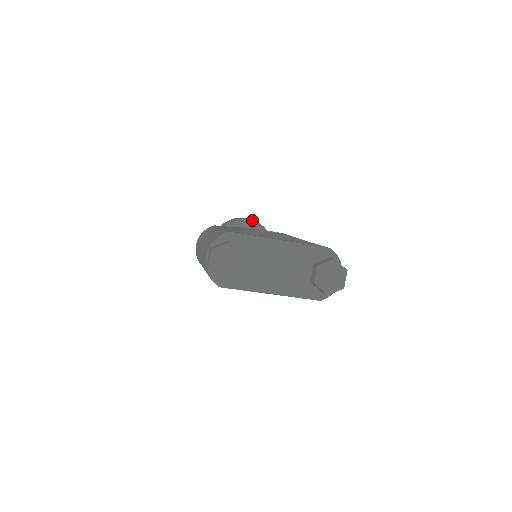
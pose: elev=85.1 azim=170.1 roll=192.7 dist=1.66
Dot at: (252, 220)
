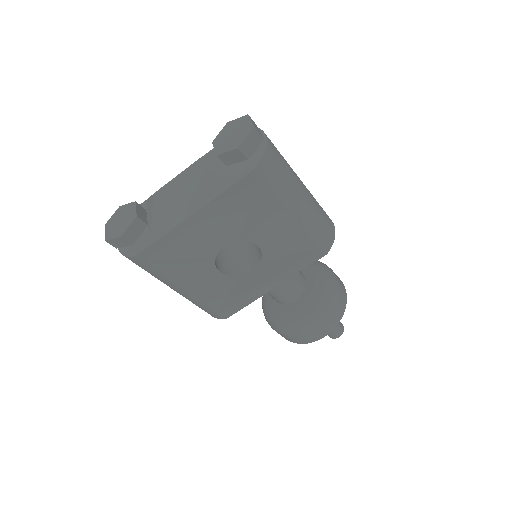
Dot at: occluded
